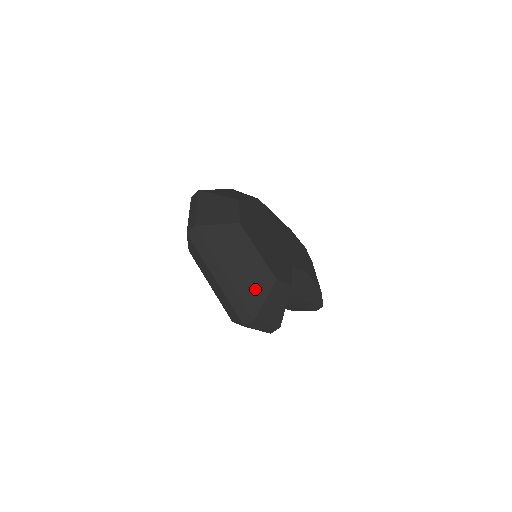
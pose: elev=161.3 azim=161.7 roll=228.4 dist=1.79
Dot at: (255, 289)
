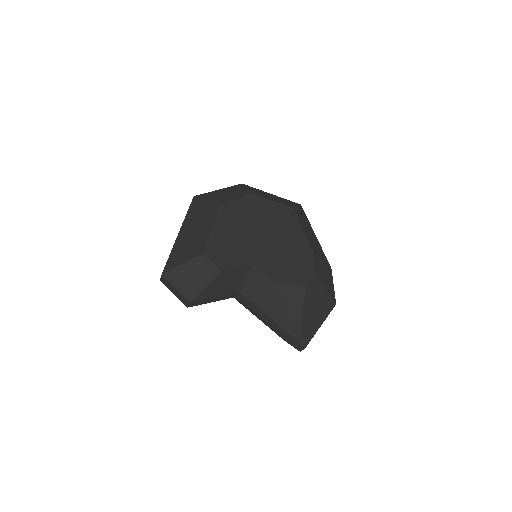
Dot at: (184, 253)
